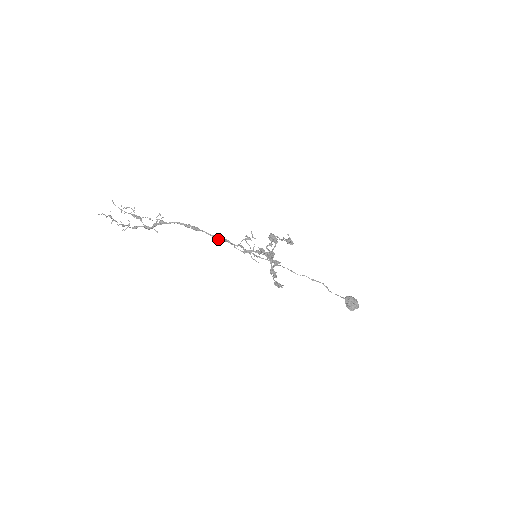
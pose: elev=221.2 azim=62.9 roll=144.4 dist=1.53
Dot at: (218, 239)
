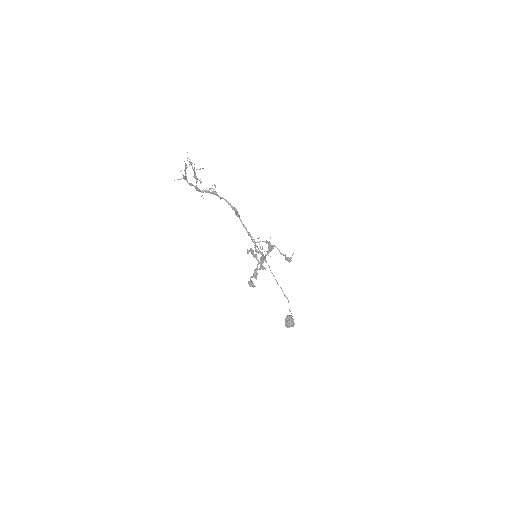
Dot at: (247, 231)
